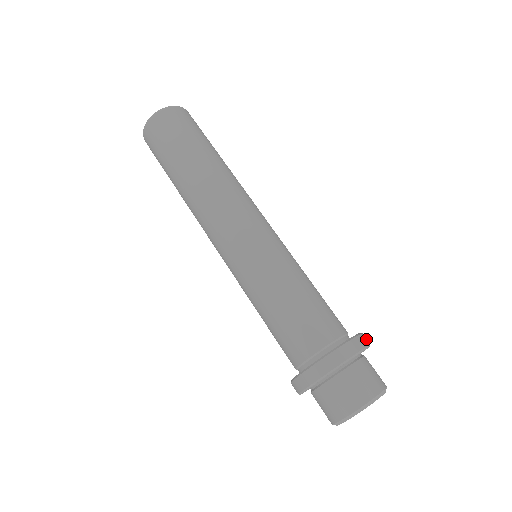
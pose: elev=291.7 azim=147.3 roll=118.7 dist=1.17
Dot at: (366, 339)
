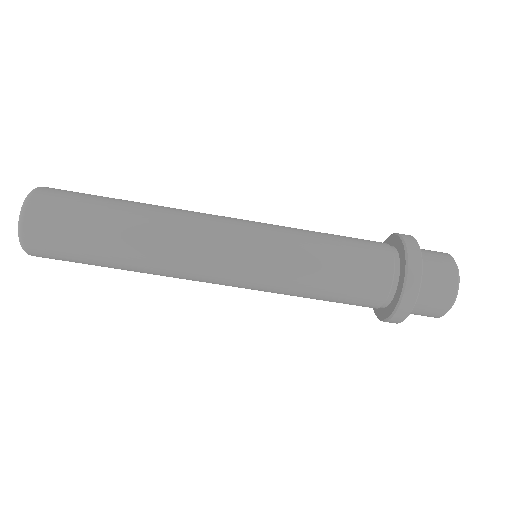
Dot at: (404, 234)
